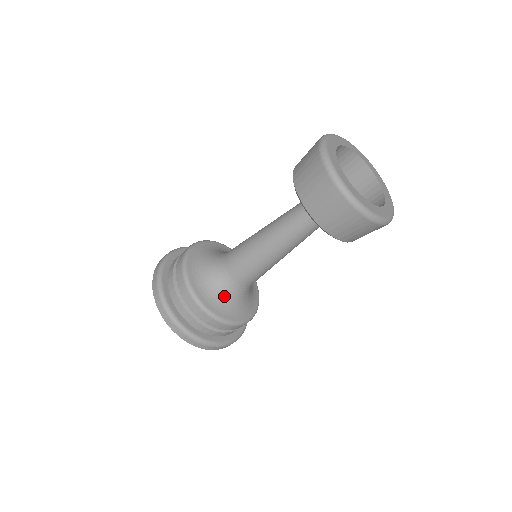
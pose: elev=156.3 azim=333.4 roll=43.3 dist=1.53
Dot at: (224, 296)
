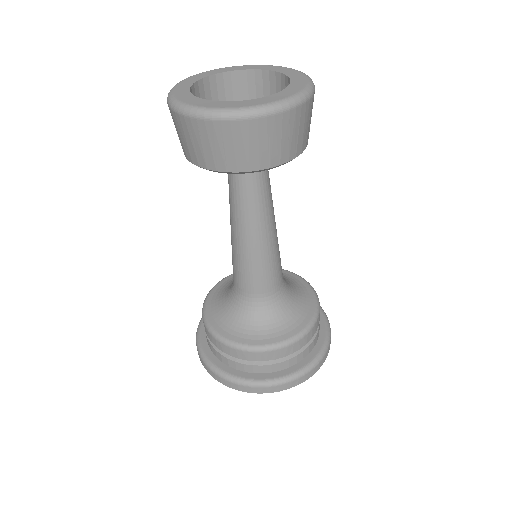
Dot at: (277, 316)
